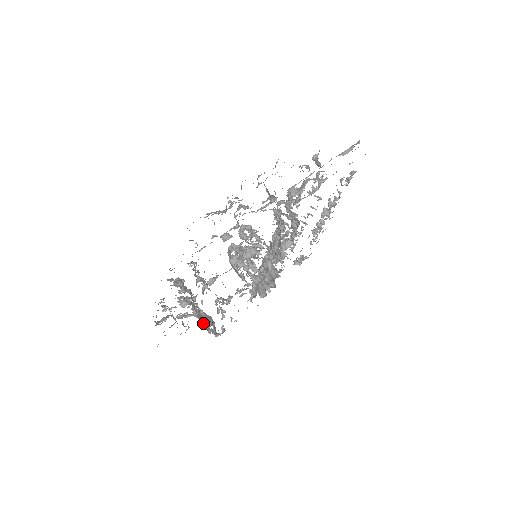
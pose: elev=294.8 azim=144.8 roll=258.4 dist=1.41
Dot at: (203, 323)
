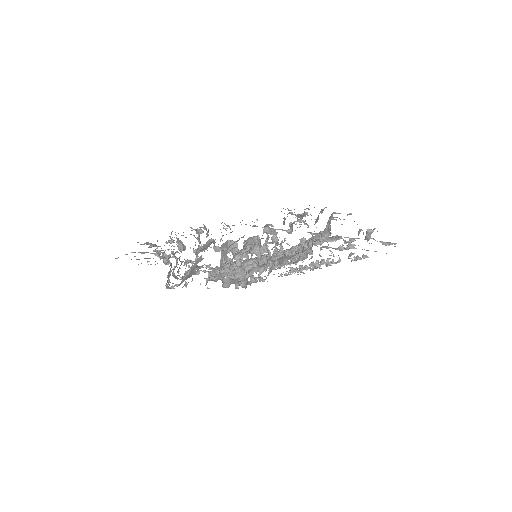
Dot at: occluded
